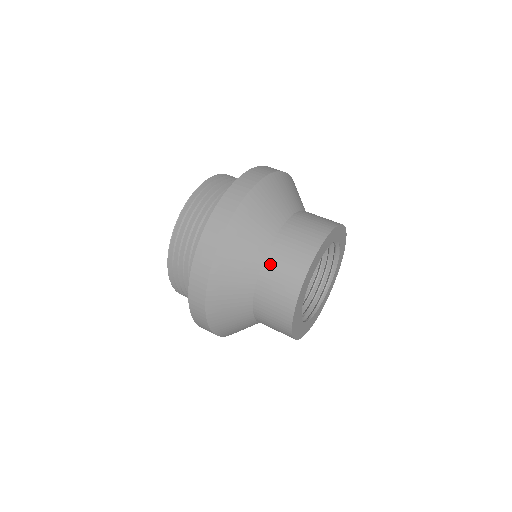
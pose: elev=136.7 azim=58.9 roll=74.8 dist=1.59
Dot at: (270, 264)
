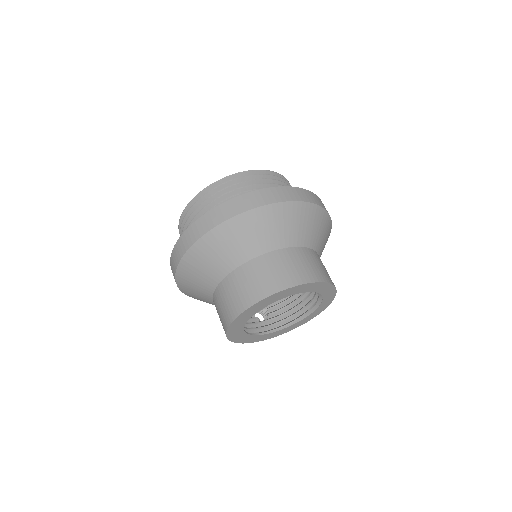
Dot at: (231, 280)
